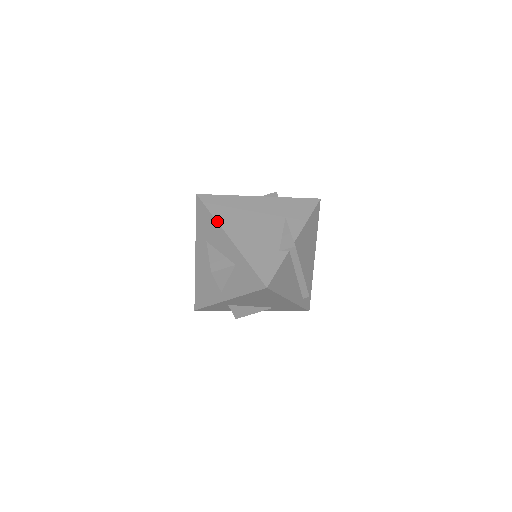
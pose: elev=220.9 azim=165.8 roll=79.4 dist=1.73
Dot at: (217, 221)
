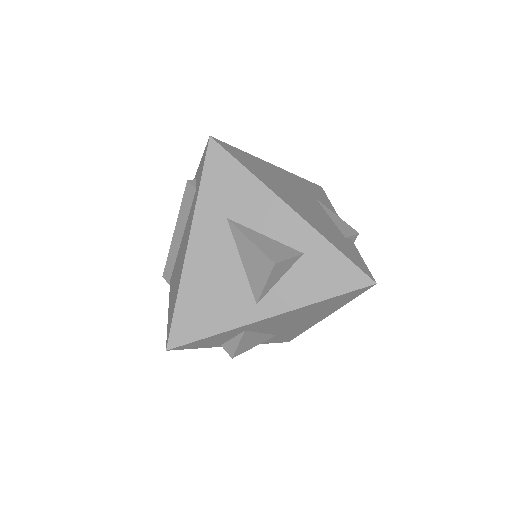
Dot at: (263, 182)
